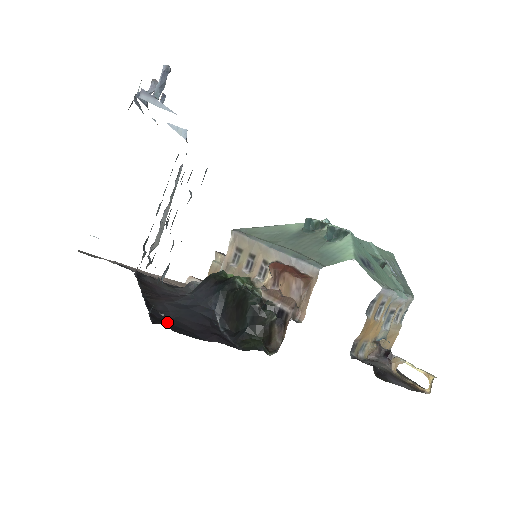
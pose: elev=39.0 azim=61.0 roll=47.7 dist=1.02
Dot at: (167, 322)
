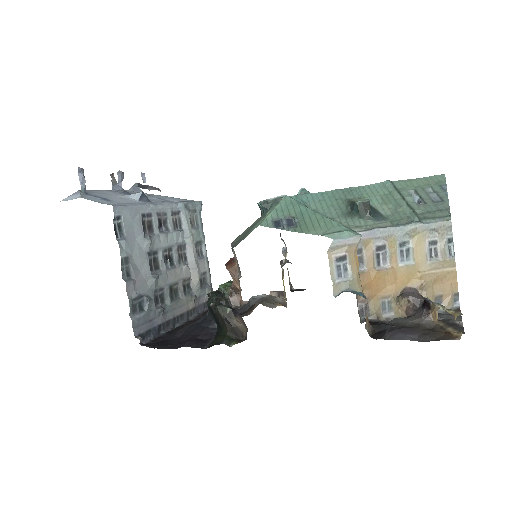
Dot at: (165, 342)
